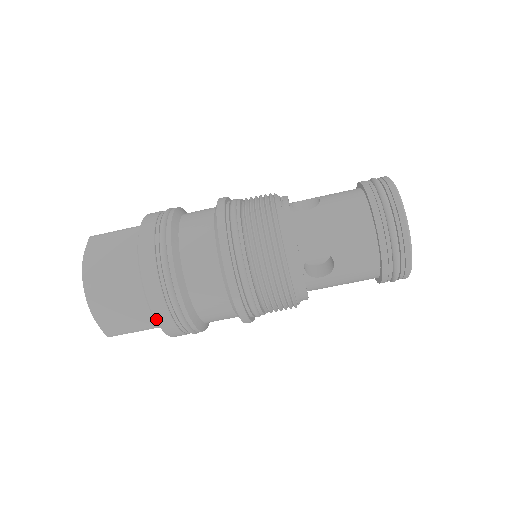
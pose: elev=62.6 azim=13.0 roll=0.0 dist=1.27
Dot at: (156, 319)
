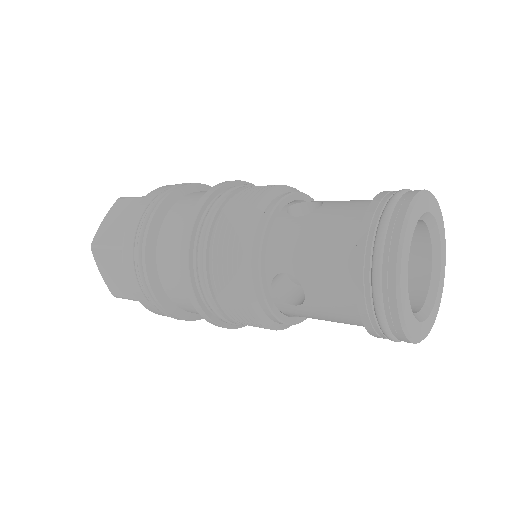
Dot at: (134, 295)
